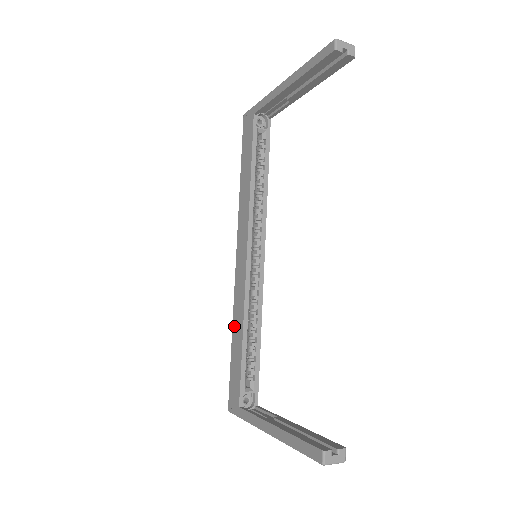
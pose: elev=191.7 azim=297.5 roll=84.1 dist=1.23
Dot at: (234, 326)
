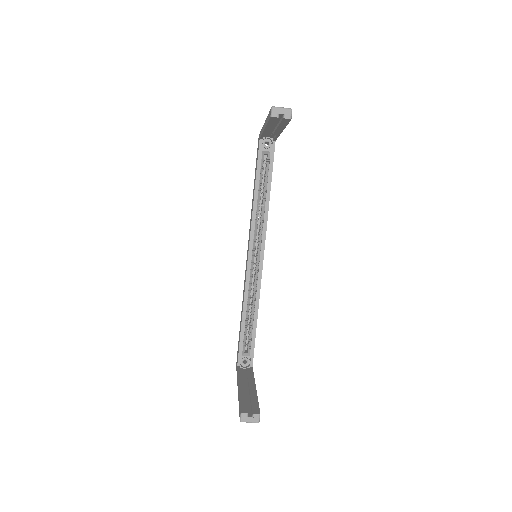
Dot at: occluded
